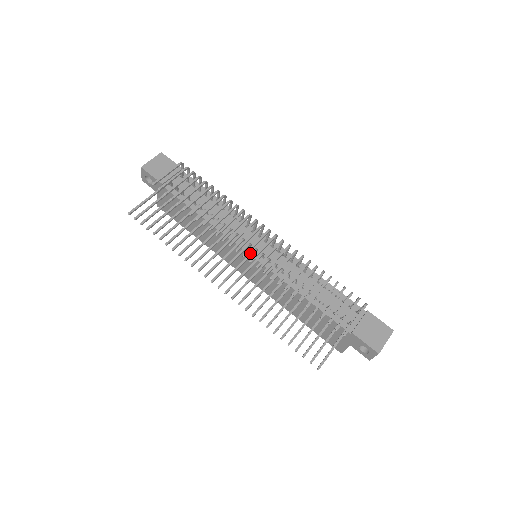
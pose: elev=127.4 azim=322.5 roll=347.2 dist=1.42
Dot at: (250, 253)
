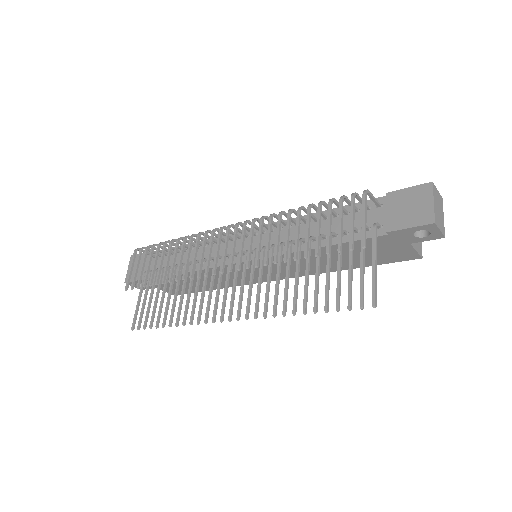
Dot at: (236, 262)
